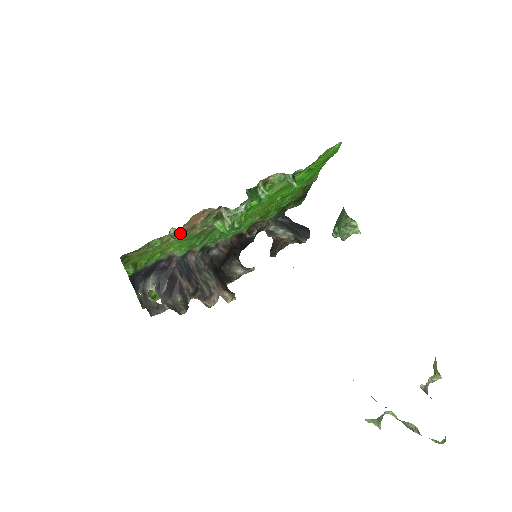
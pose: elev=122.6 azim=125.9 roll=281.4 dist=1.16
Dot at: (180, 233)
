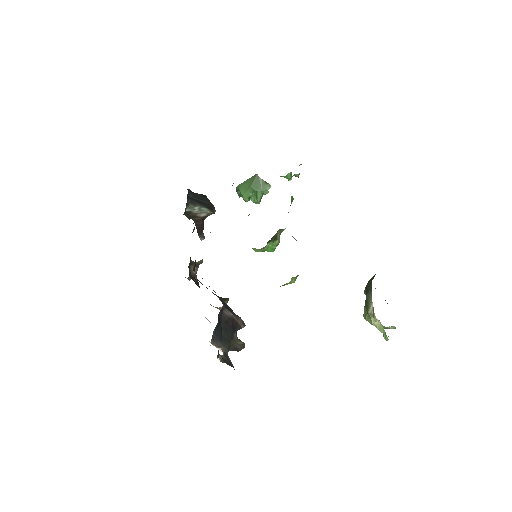
Dot at: (295, 279)
